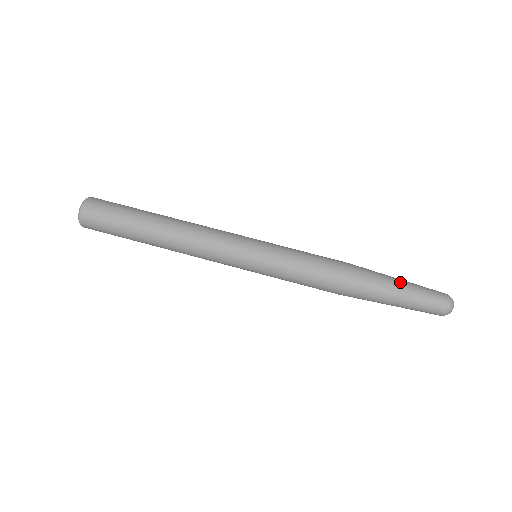
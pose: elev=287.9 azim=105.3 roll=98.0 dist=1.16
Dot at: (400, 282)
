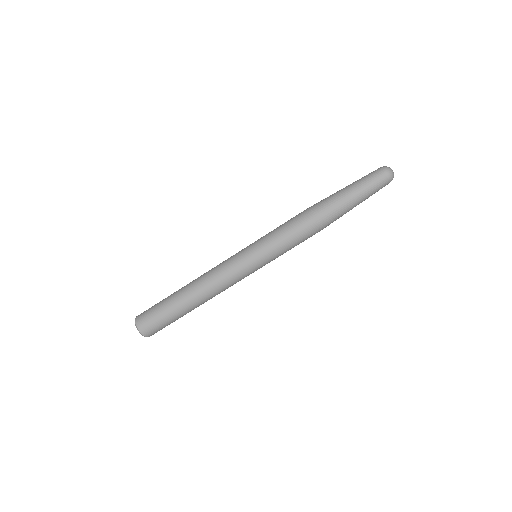
Dot at: (355, 199)
